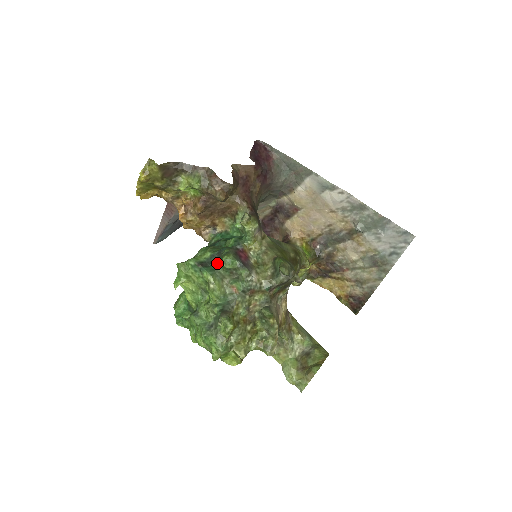
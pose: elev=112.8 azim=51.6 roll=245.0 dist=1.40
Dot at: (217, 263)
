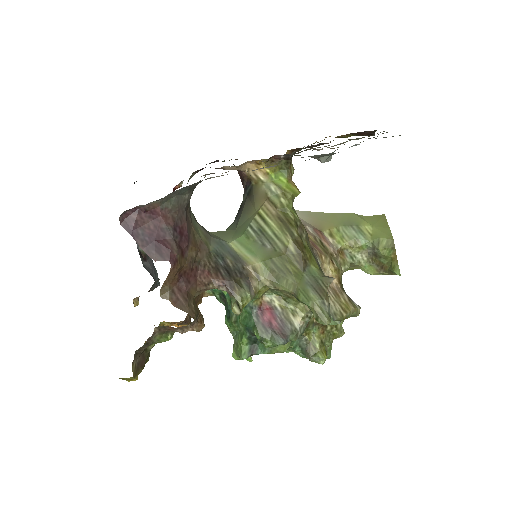
Dot at: occluded
